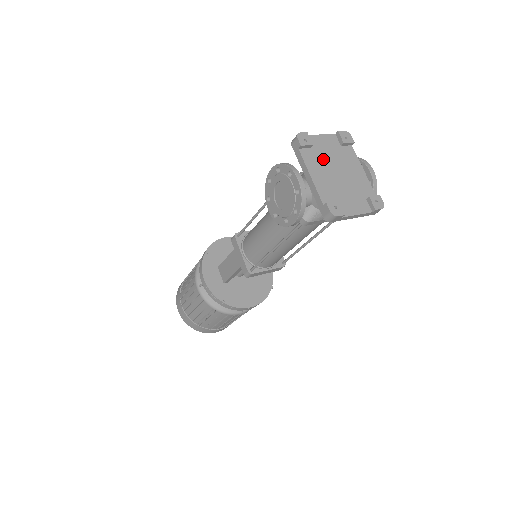
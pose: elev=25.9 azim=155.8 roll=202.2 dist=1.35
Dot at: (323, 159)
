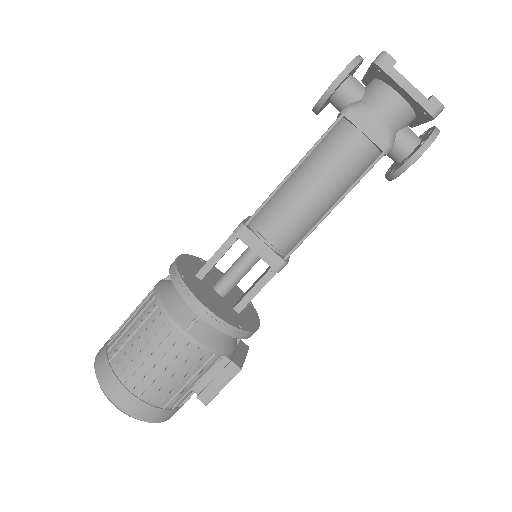
Dot at: occluded
